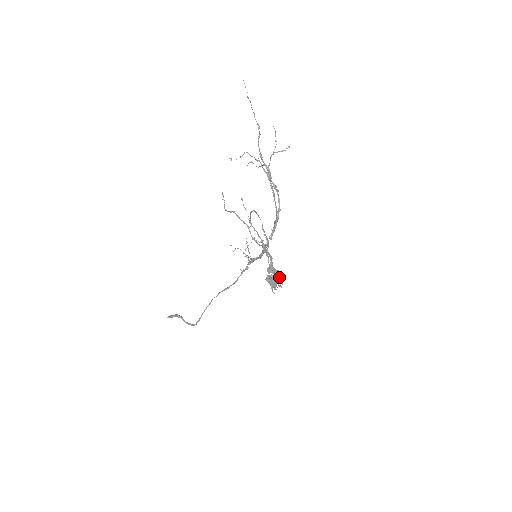
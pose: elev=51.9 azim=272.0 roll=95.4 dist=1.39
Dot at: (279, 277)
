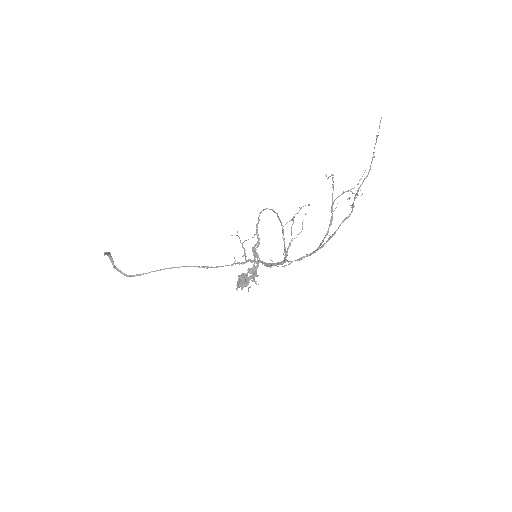
Dot at: (255, 282)
